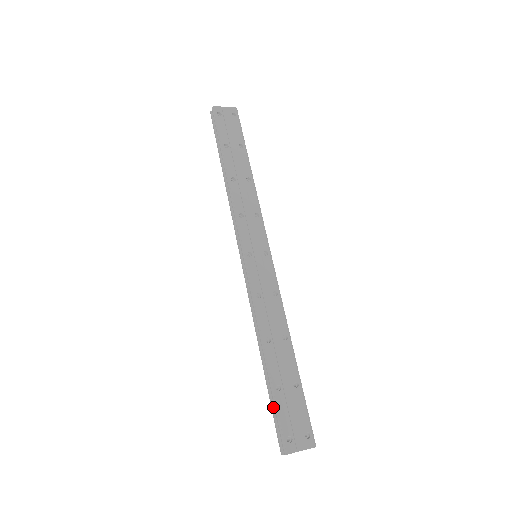
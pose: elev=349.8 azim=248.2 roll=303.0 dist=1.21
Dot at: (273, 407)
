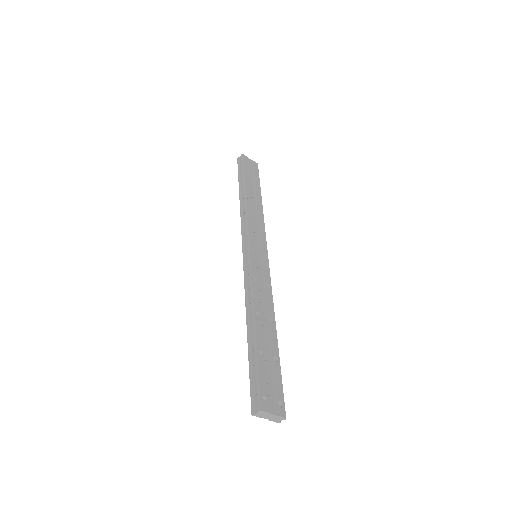
Dot at: (252, 370)
